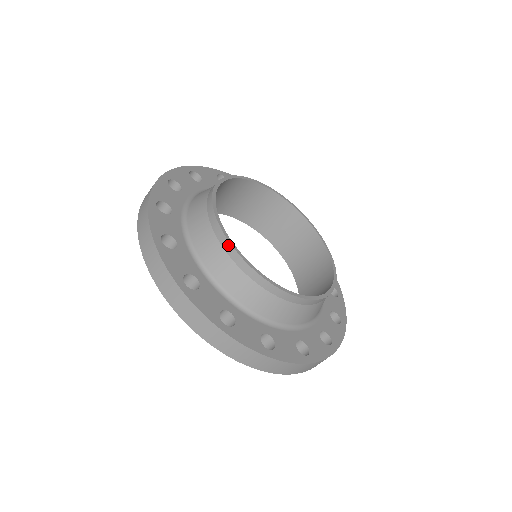
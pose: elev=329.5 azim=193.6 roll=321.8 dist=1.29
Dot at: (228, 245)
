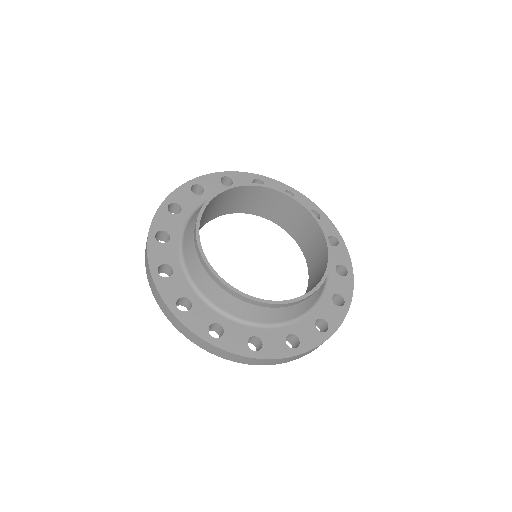
Dot at: (197, 245)
